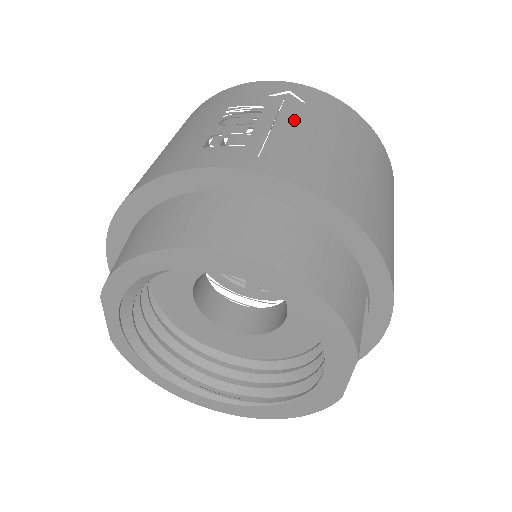
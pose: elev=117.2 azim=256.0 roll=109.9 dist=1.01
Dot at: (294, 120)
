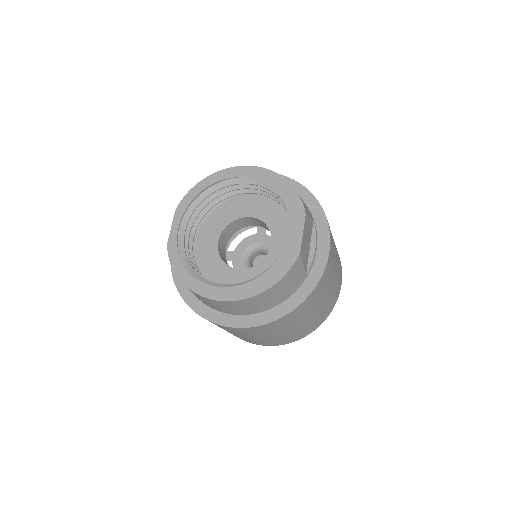
Dot at: occluded
